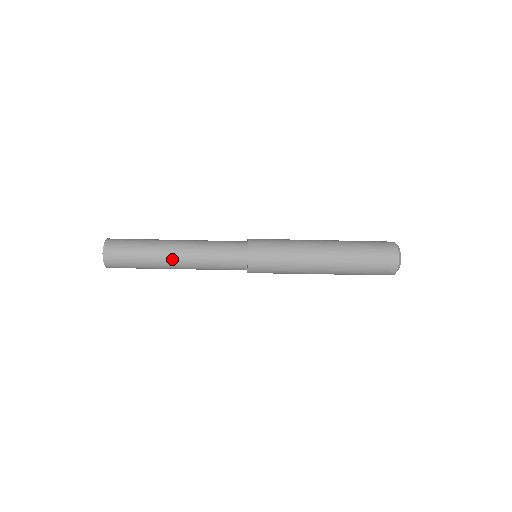
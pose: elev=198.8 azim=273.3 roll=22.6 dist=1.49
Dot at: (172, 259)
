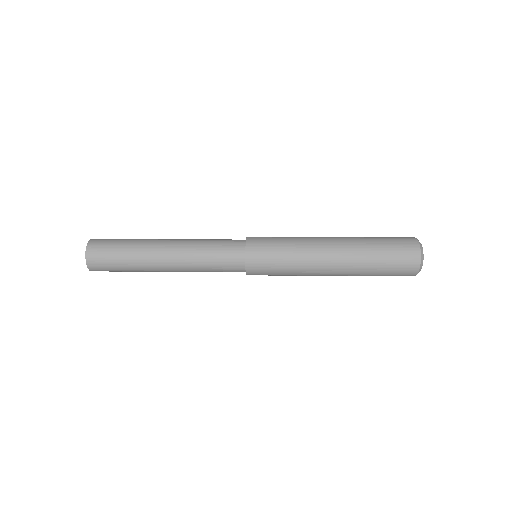
Dot at: (164, 271)
